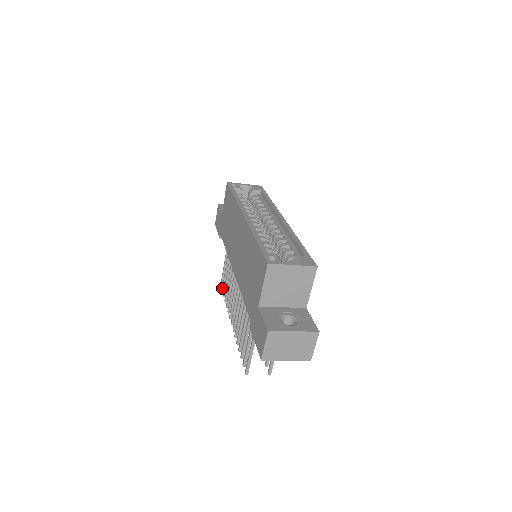
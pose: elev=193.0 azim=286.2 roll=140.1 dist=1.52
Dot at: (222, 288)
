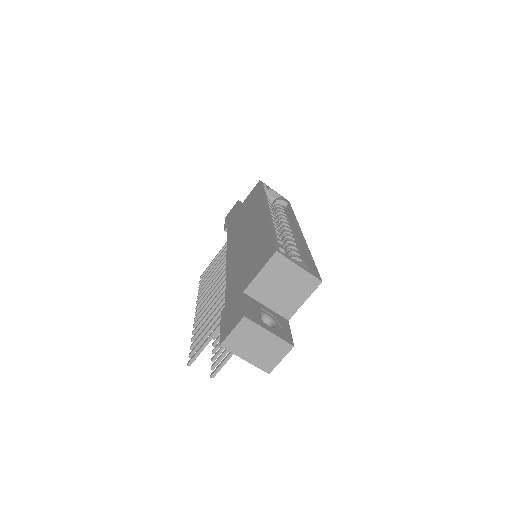
Dot at: (201, 279)
